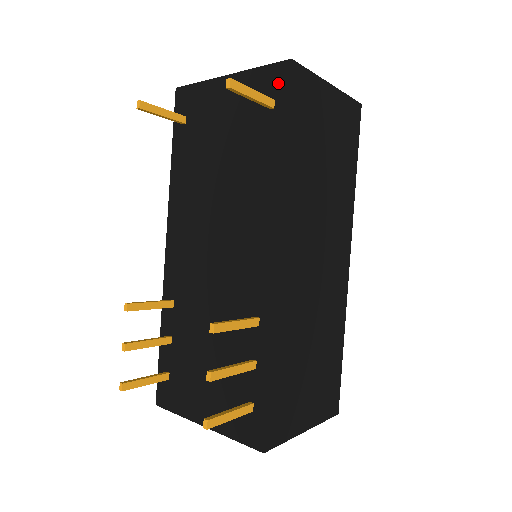
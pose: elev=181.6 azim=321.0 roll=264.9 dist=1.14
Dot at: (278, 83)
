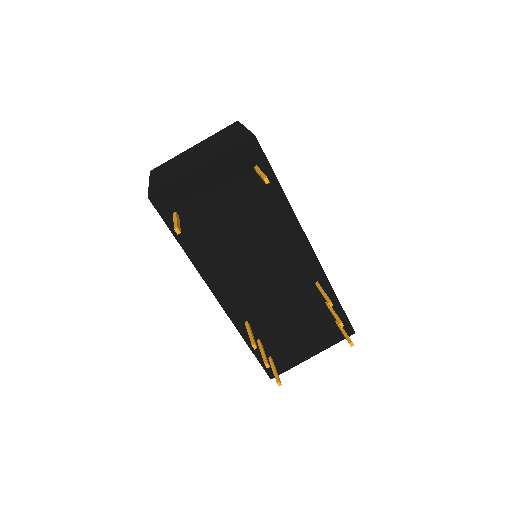
Dot at: (253, 154)
